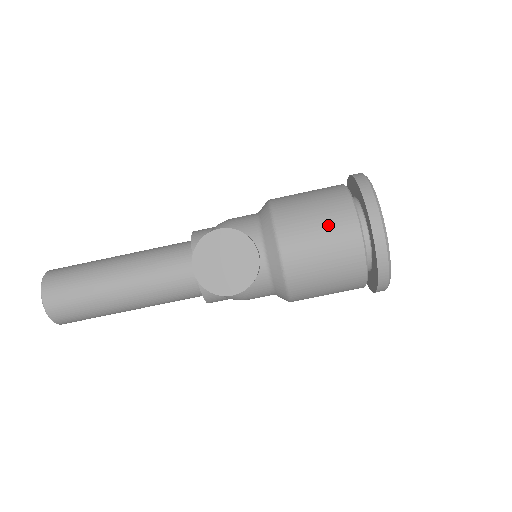
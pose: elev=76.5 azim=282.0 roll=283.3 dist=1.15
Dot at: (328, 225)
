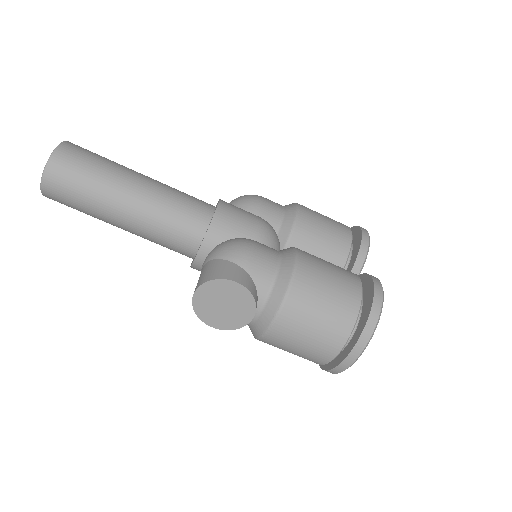
Dot at: (321, 332)
